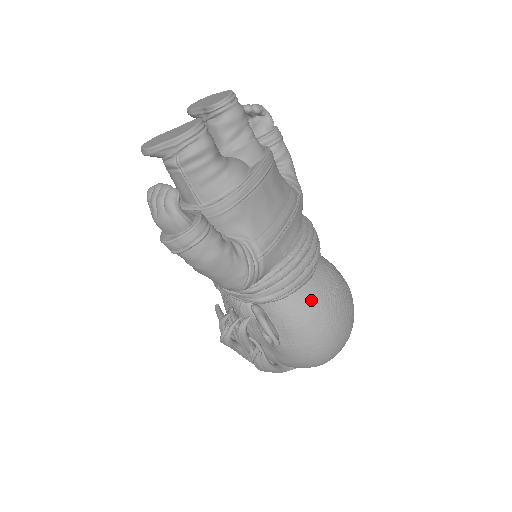
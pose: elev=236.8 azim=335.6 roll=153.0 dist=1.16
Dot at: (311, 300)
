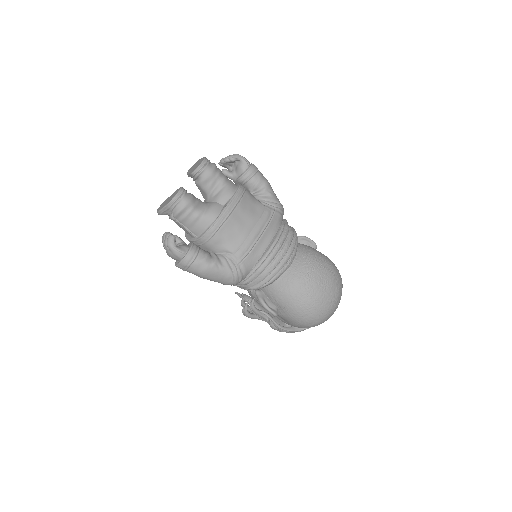
Dot at: (290, 283)
